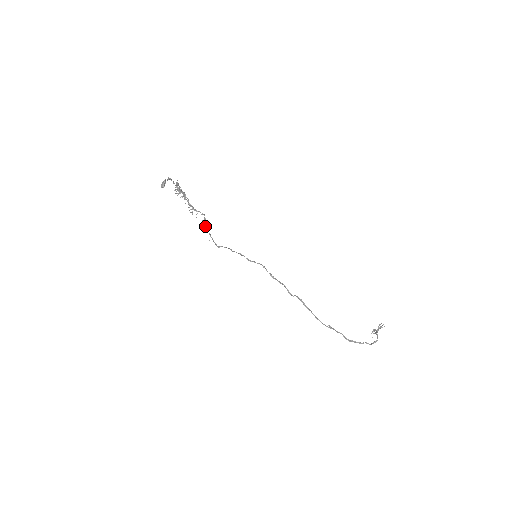
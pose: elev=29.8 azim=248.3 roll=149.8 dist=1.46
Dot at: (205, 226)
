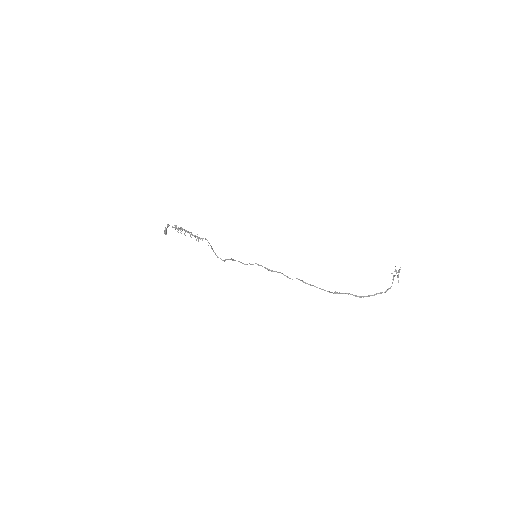
Dot at: (211, 247)
